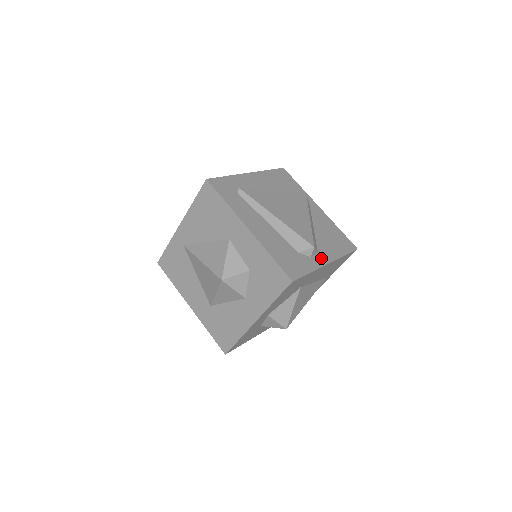
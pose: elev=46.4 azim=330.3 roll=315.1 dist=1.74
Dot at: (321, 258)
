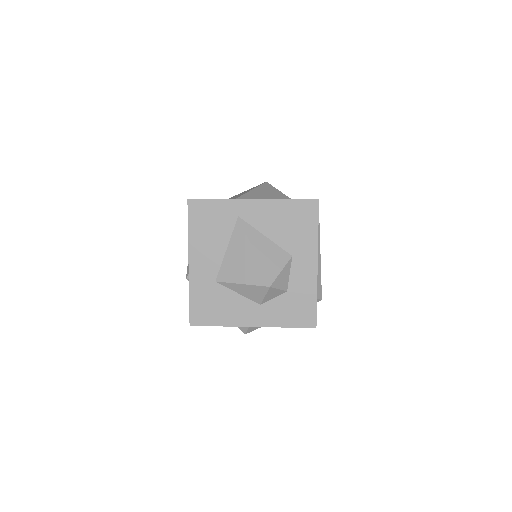
Dot at: occluded
